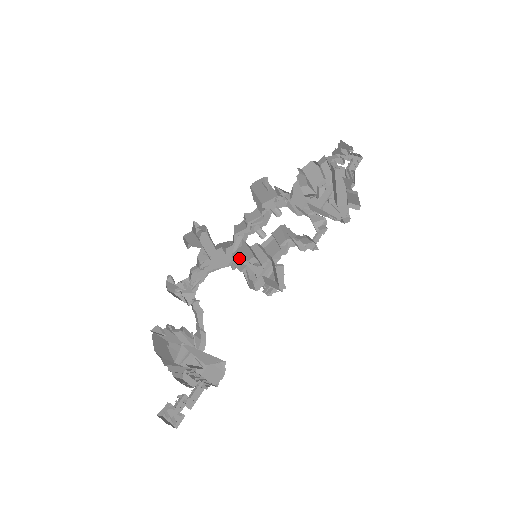
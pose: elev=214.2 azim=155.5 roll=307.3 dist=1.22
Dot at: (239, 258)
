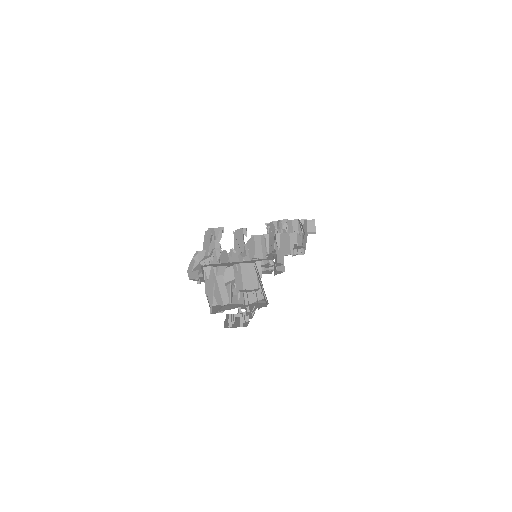
Dot at: occluded
